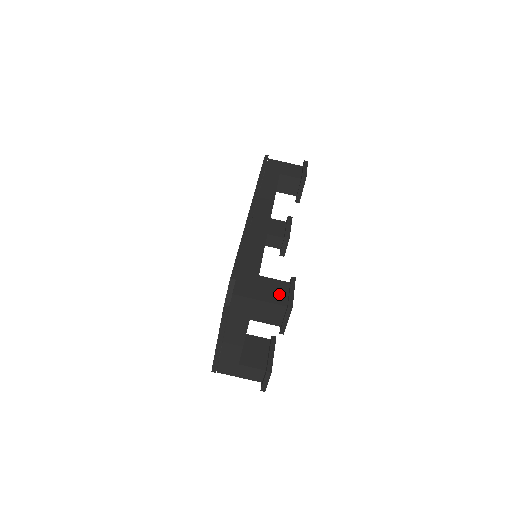
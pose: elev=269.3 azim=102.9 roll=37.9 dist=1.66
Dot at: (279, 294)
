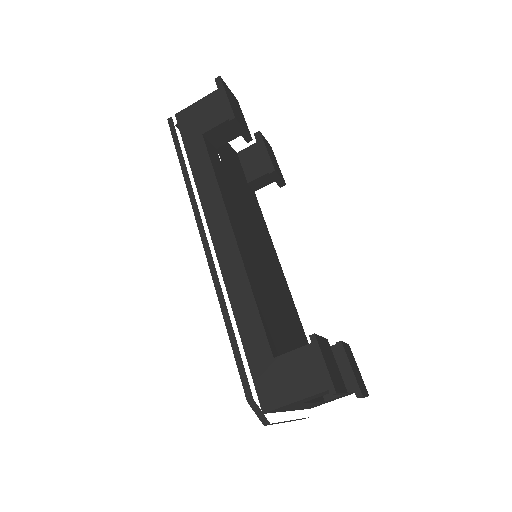
Dot at: (310, 374)
